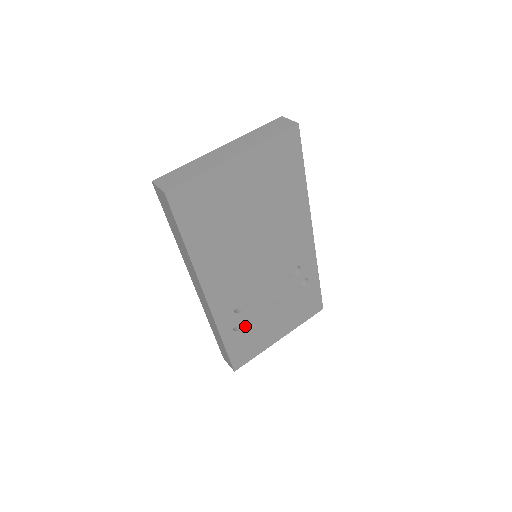
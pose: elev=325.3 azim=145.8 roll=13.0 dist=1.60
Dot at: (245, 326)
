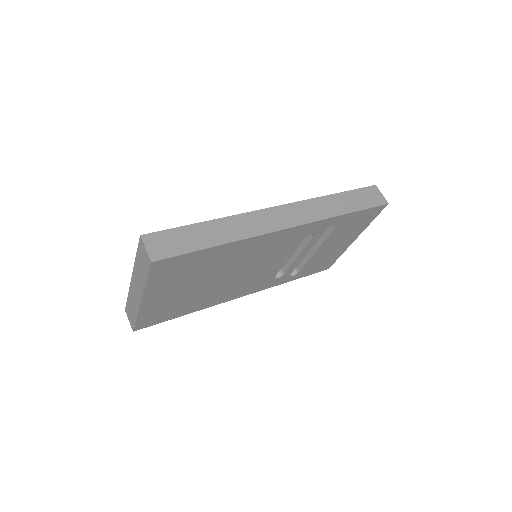
Dot at: (301, 268)
